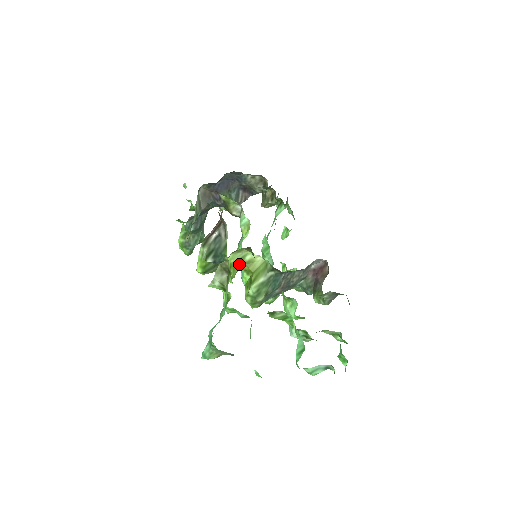
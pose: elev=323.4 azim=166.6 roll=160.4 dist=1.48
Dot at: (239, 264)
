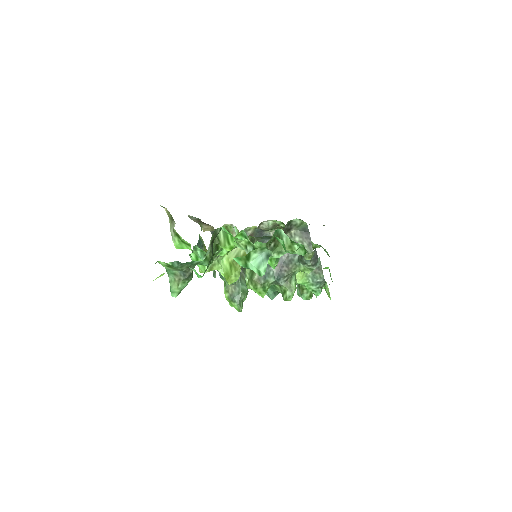
Dot at: occluded
